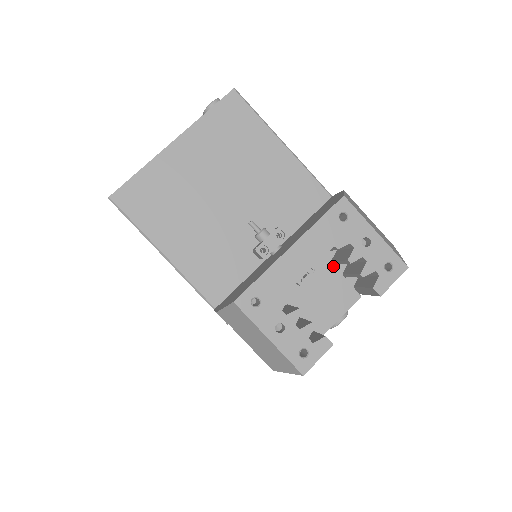
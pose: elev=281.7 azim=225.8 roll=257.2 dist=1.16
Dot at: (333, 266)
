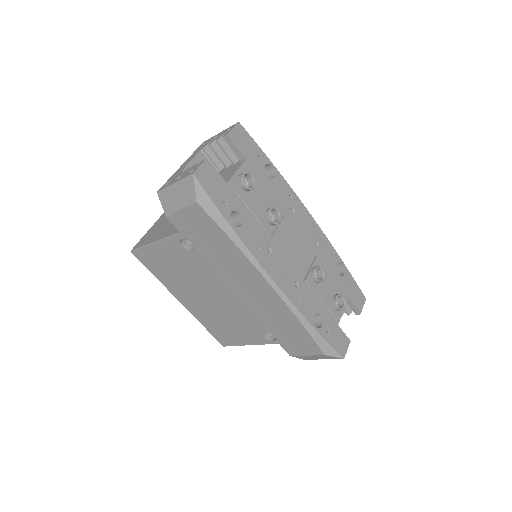
Dot at: (227, 168)
